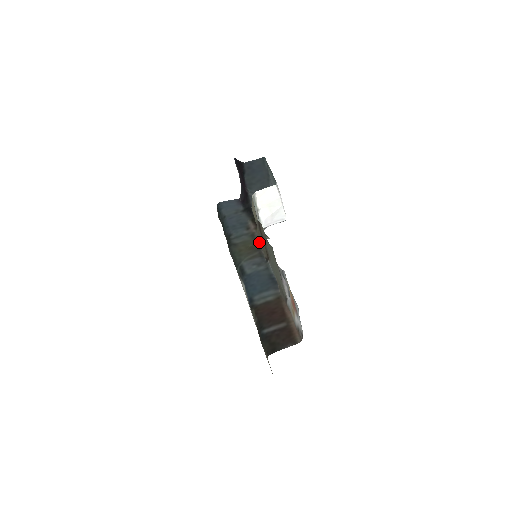
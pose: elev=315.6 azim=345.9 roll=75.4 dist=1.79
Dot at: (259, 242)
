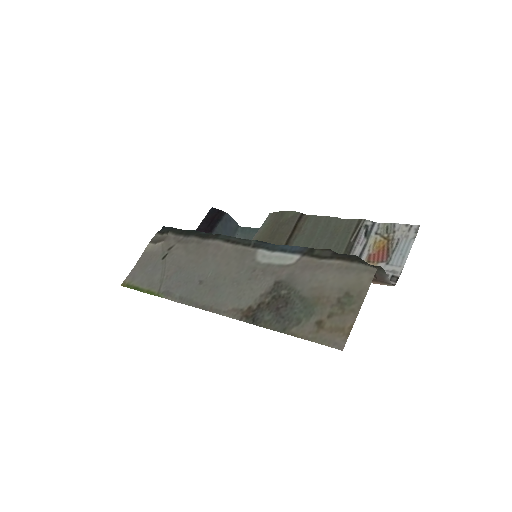
Dot at: occluded
